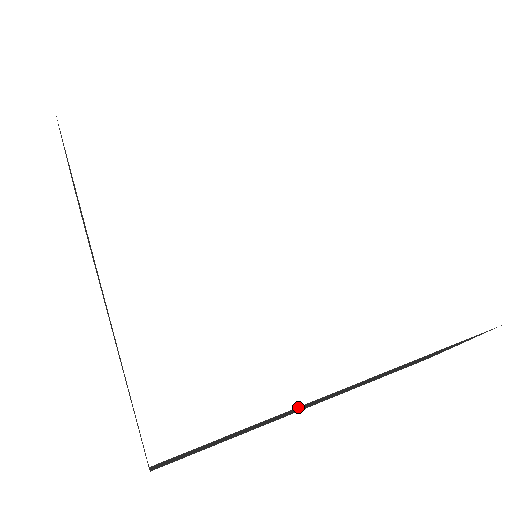
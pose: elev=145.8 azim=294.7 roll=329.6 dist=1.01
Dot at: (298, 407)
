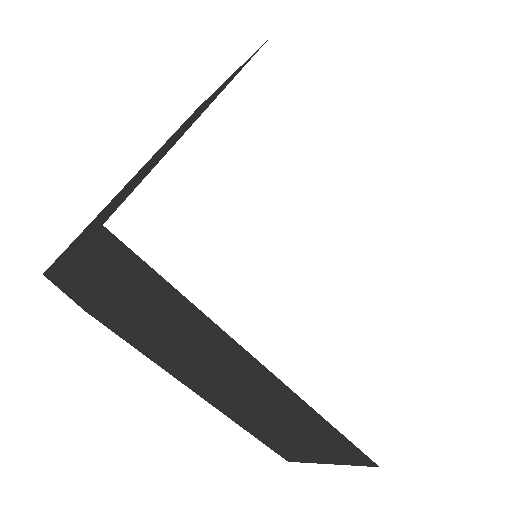
Dot at: occluded
